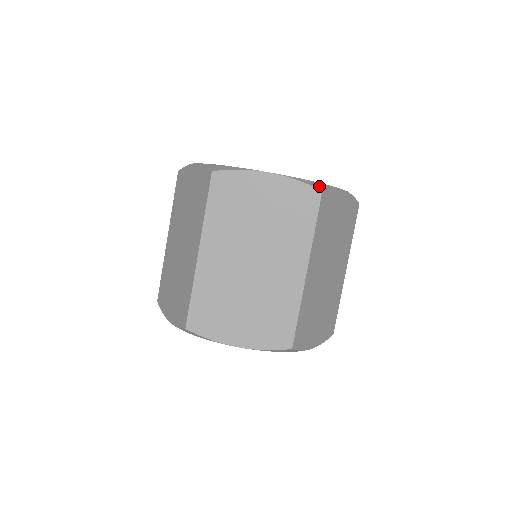
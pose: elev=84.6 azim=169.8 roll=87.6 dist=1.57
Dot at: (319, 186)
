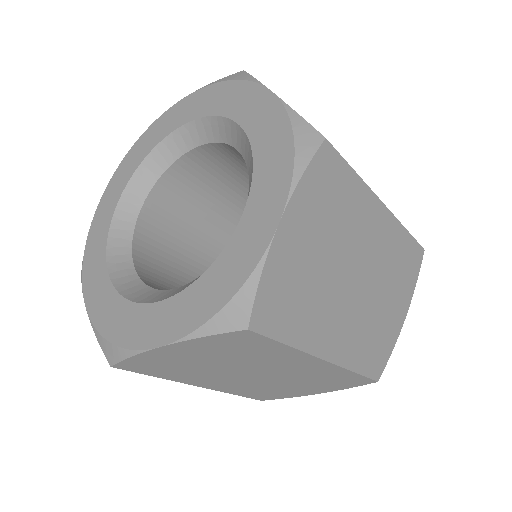
Dot at: (236, 316)
